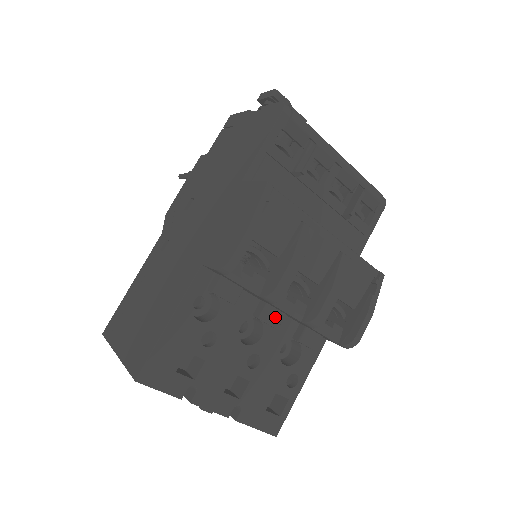
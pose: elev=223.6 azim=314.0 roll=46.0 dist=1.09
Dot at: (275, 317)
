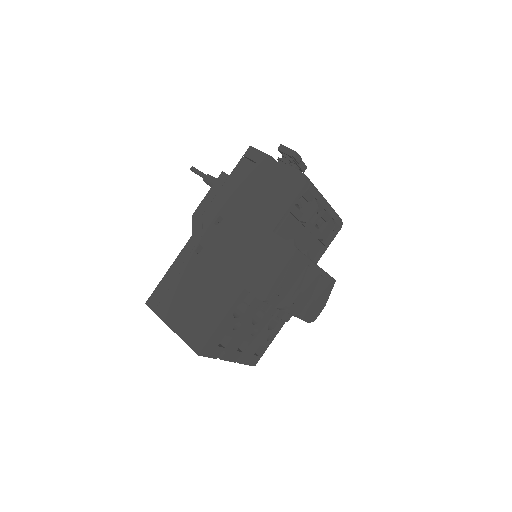
Dot at: (274, 310)
